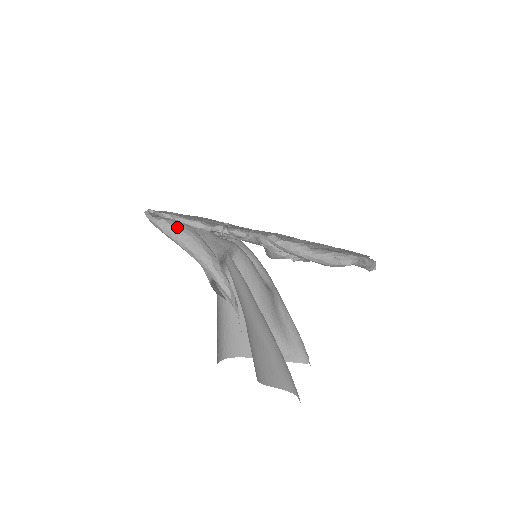
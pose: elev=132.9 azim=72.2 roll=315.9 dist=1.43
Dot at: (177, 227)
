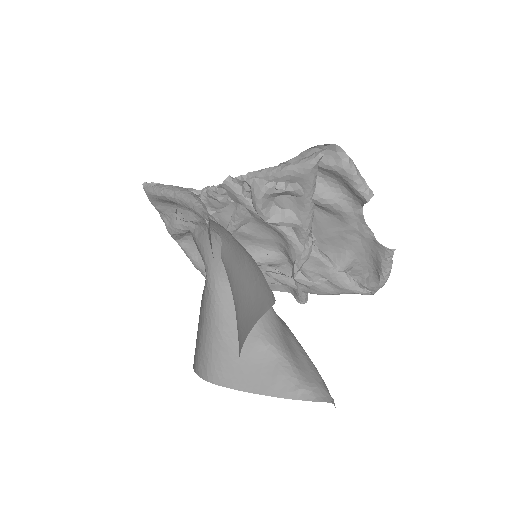
Dot at: (167, 185)
